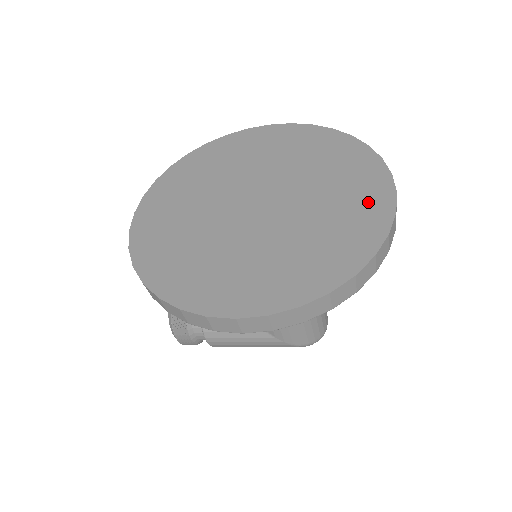
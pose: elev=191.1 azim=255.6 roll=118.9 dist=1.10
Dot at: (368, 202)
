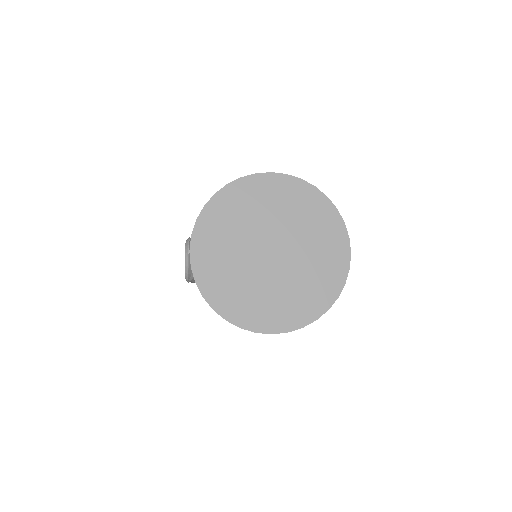
Dot at: (336, 259)
